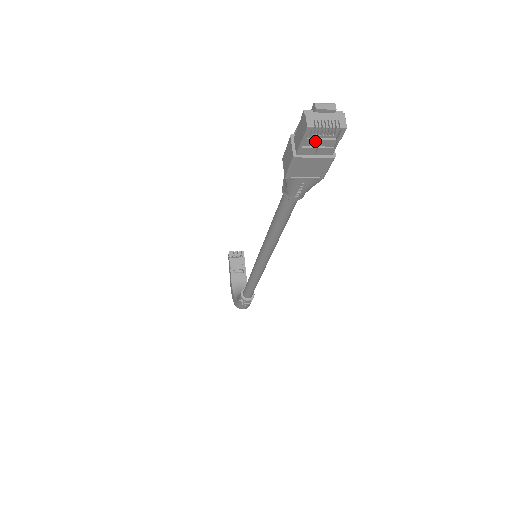
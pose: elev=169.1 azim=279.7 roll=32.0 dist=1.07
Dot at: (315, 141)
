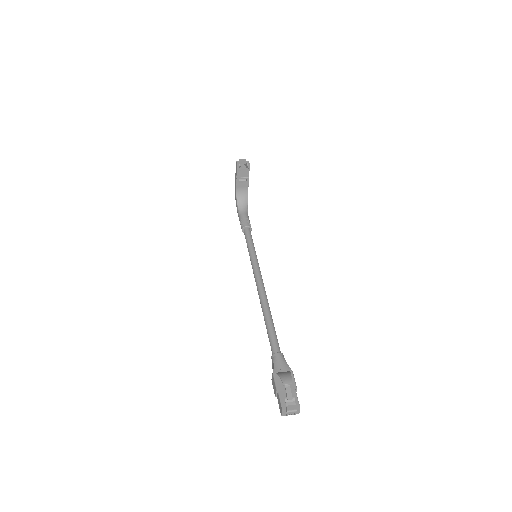
Dot at: occluded
